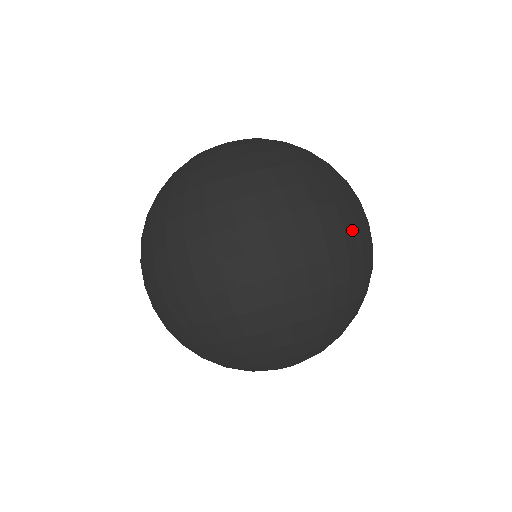
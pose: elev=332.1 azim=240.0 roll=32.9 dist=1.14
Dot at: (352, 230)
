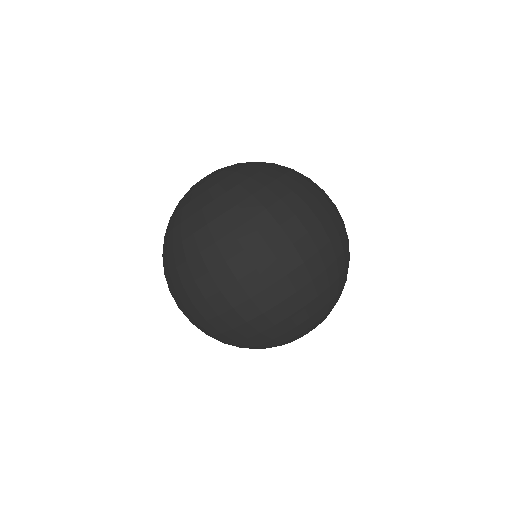
Dot at: (317, 230)
